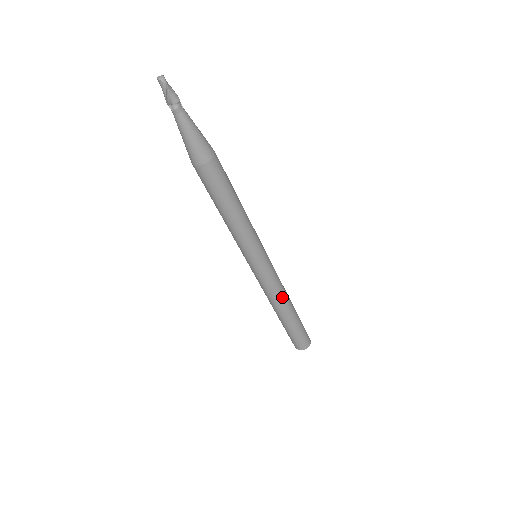
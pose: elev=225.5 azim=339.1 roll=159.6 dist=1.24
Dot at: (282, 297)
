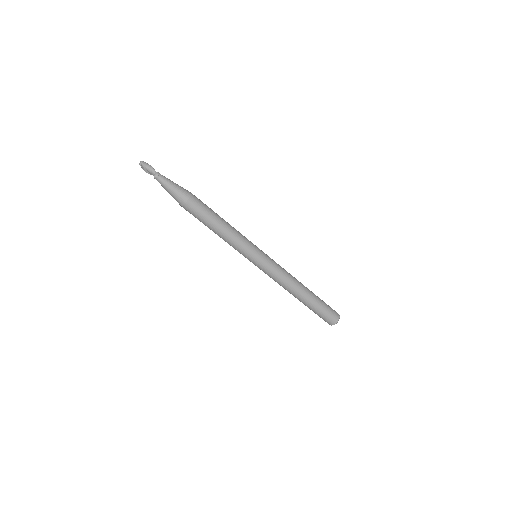
Dot at: (287, 286)
